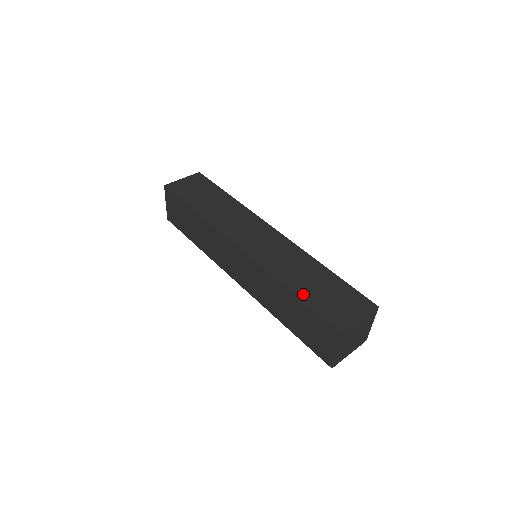
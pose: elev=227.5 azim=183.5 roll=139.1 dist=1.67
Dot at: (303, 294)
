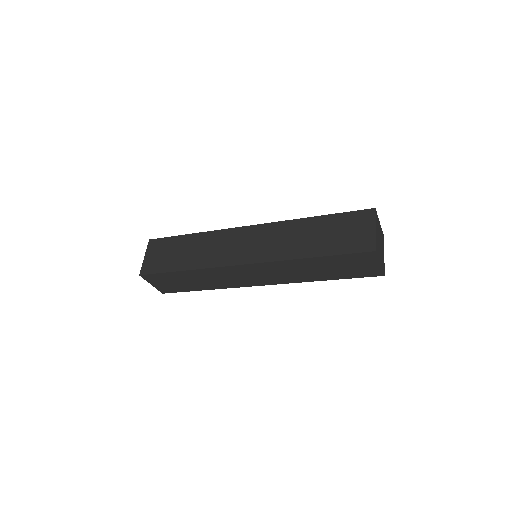
Dot at: (322, 251)
